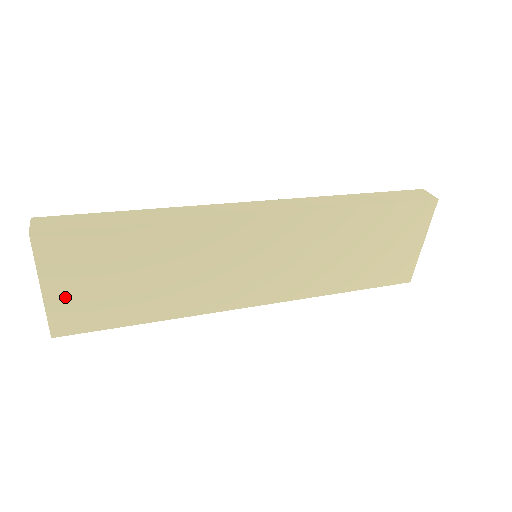
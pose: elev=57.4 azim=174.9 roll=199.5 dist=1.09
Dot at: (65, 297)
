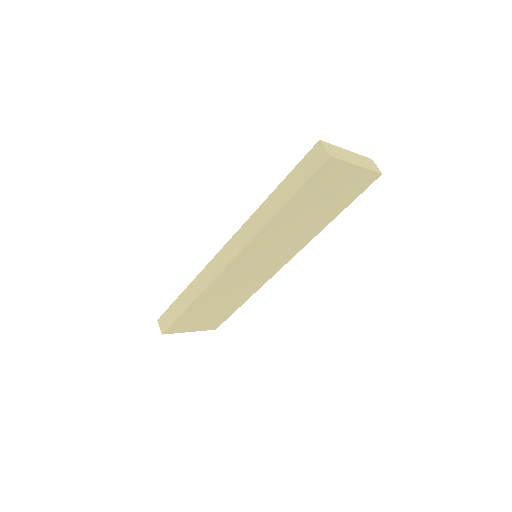
Dot at: (201, 326)
